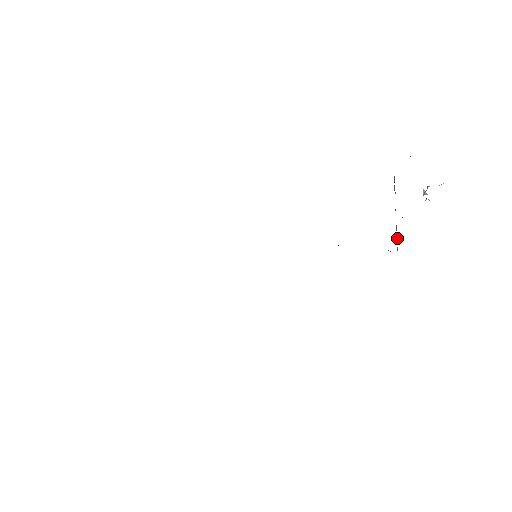
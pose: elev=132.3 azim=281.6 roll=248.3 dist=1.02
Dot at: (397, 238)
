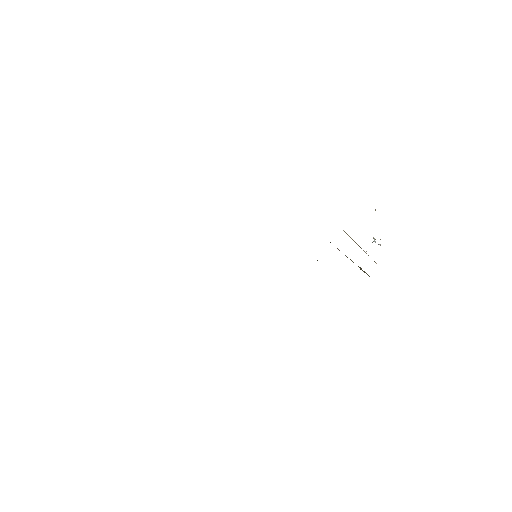
Dot at: occluded
